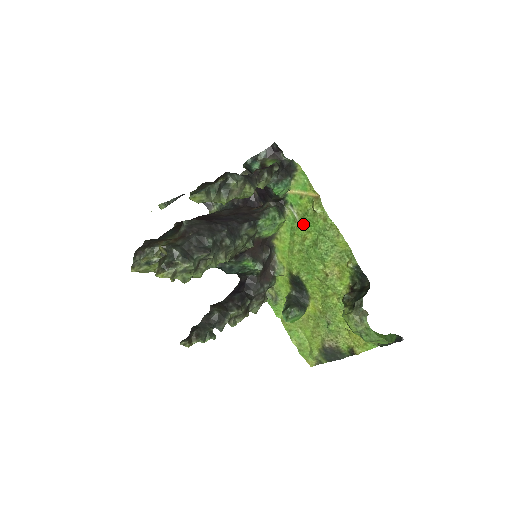
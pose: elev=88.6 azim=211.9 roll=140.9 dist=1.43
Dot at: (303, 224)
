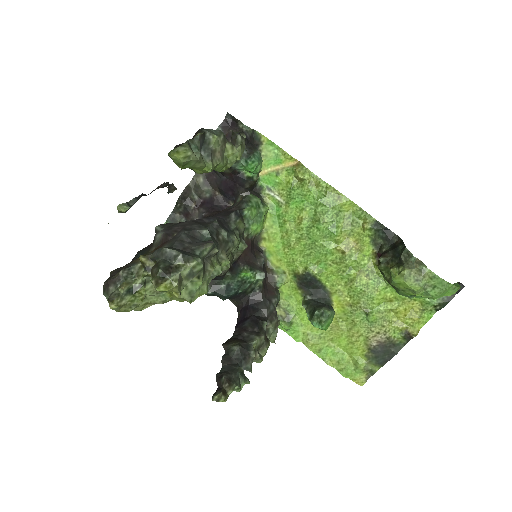
Dot at: (292, 204)
